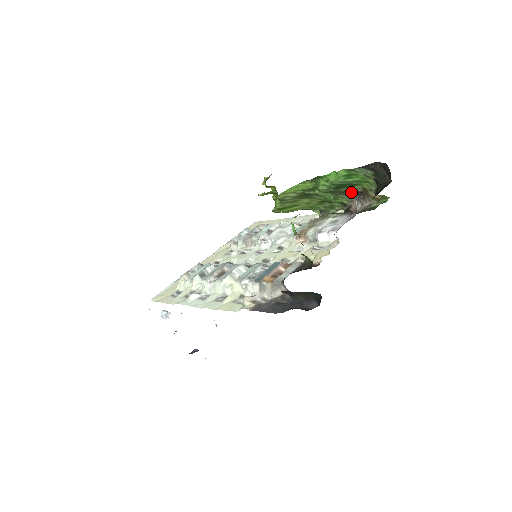
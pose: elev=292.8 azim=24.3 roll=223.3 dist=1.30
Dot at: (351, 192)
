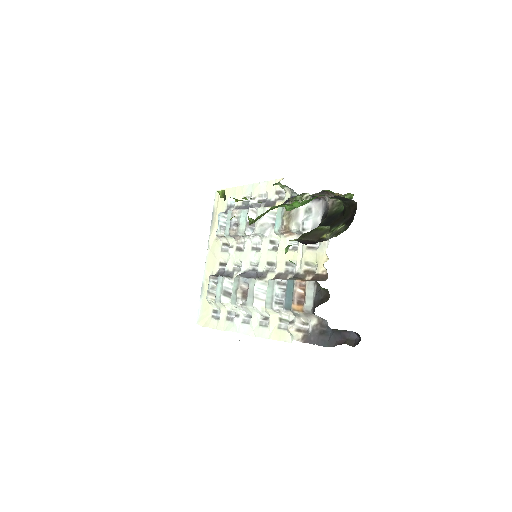
Dot at: occluded
